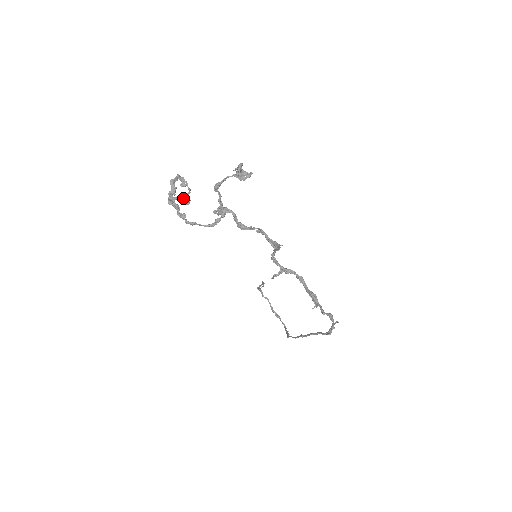
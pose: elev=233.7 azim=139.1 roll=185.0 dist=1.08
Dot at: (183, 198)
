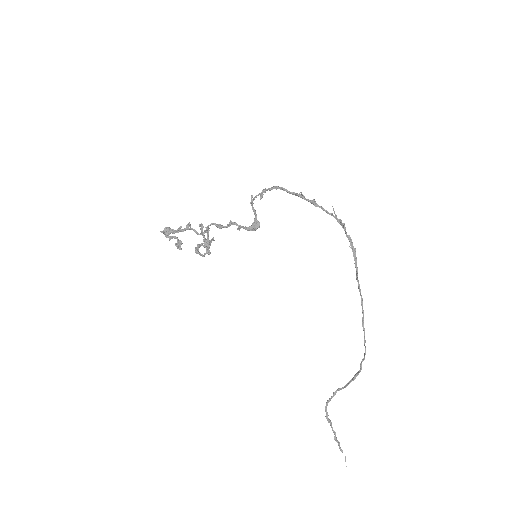
Dot at: (176, 244)
